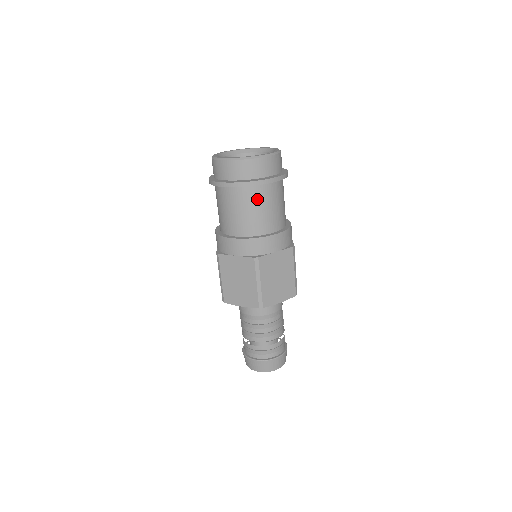
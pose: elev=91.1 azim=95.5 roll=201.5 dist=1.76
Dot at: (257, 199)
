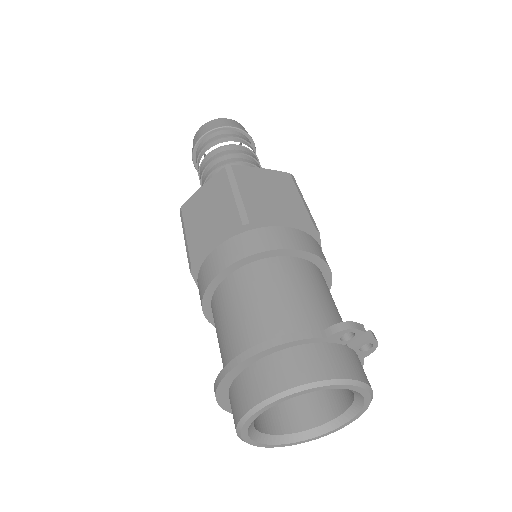
Dot at: occluded
